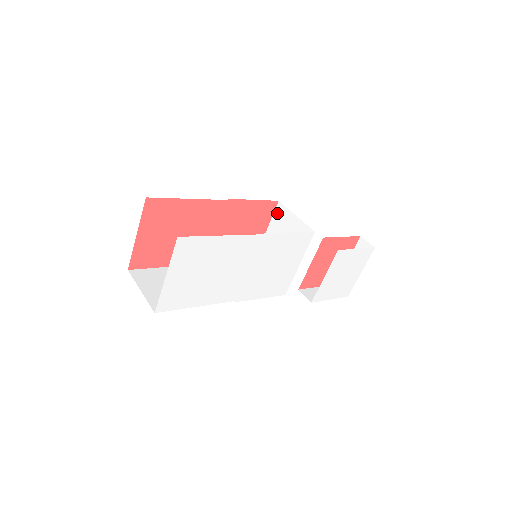
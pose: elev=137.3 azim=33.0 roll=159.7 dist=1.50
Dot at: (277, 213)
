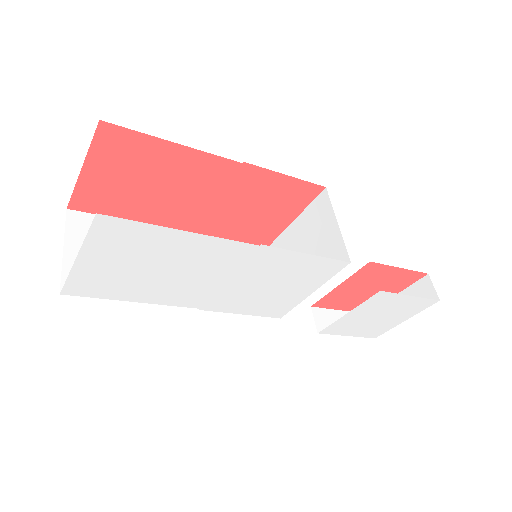
Dot at: (317, 203)
